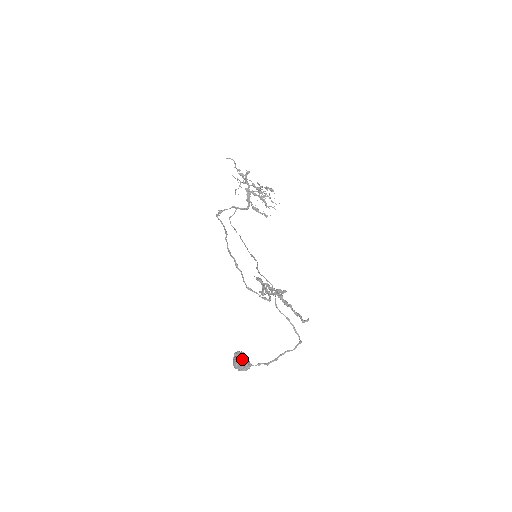
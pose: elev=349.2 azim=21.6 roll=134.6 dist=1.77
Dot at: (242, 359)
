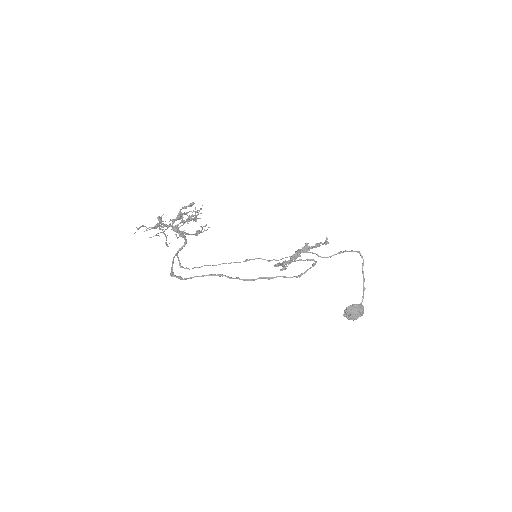
Dot at: (356, 309)
